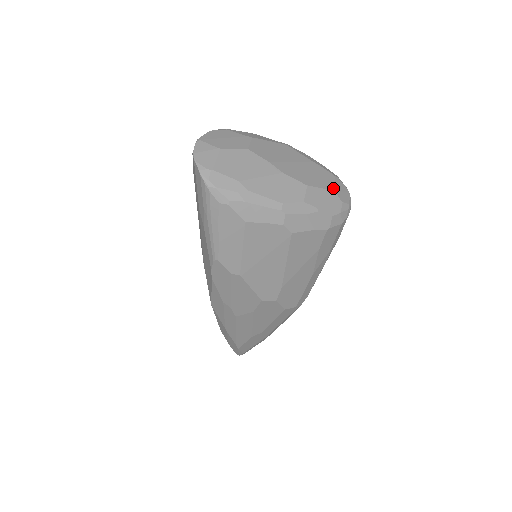
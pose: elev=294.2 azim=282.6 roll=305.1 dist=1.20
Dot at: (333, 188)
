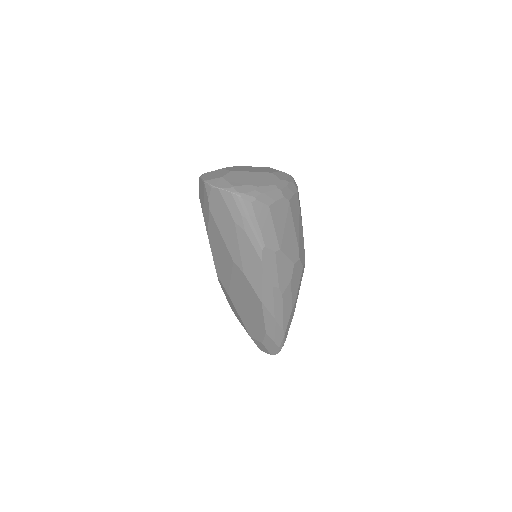
Dot at: occluded
